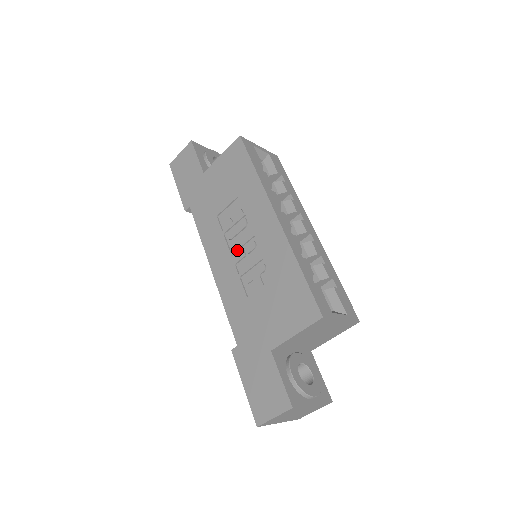
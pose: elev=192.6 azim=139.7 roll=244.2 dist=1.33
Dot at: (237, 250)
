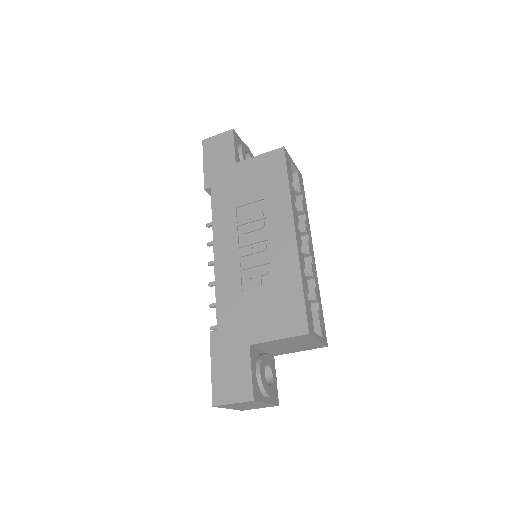
Dot at: (246, 245)
